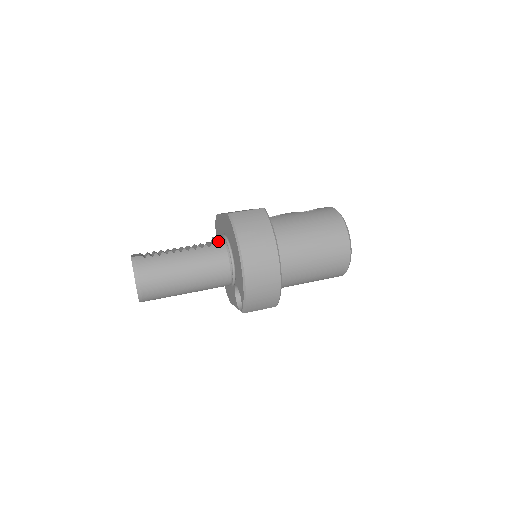
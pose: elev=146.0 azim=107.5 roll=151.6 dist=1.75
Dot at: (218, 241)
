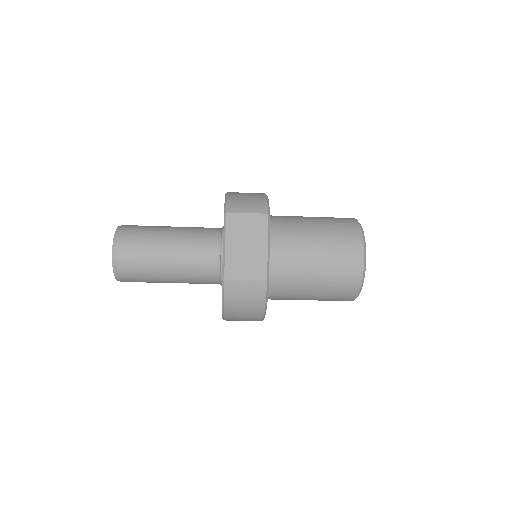
Dot at: occluded
